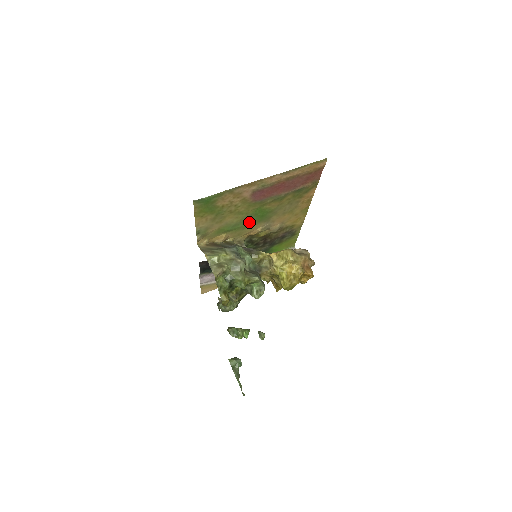
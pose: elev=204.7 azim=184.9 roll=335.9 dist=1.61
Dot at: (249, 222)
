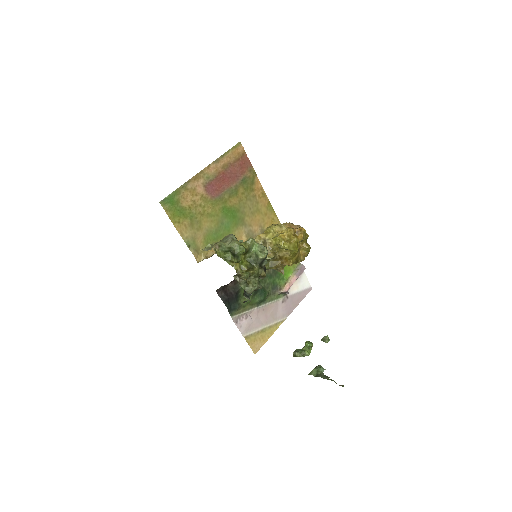
Dot at: (227, 227)
